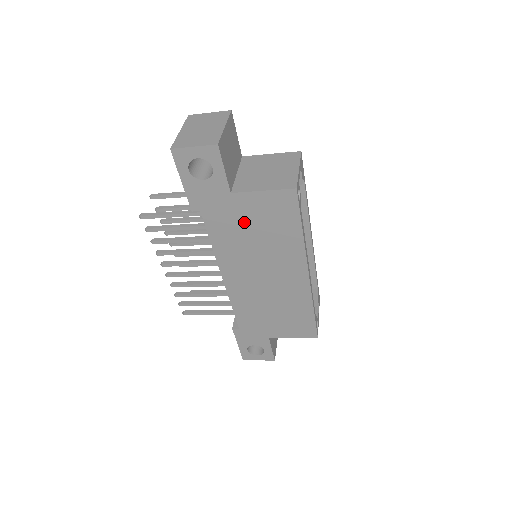
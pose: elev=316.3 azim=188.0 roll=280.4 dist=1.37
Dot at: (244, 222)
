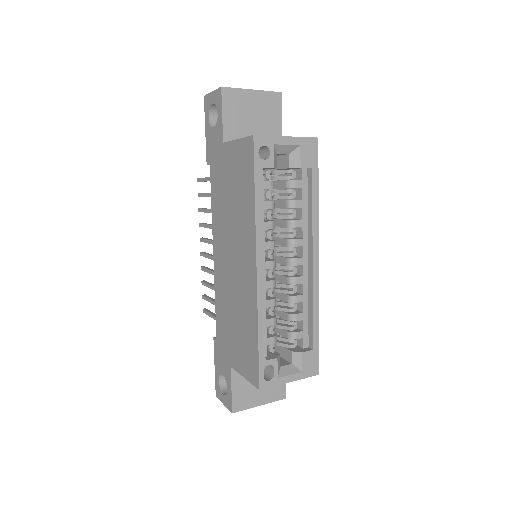
Dot at: (227, 180)
